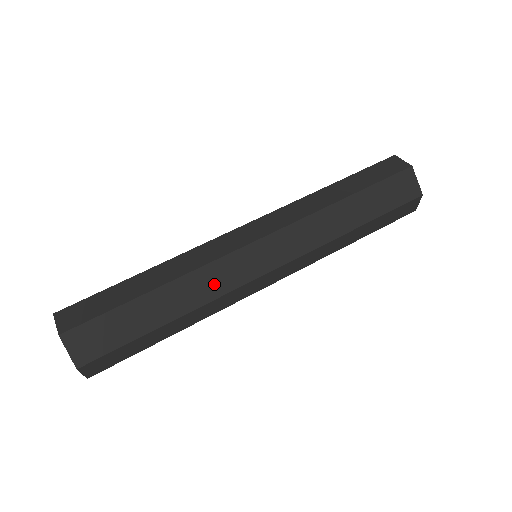
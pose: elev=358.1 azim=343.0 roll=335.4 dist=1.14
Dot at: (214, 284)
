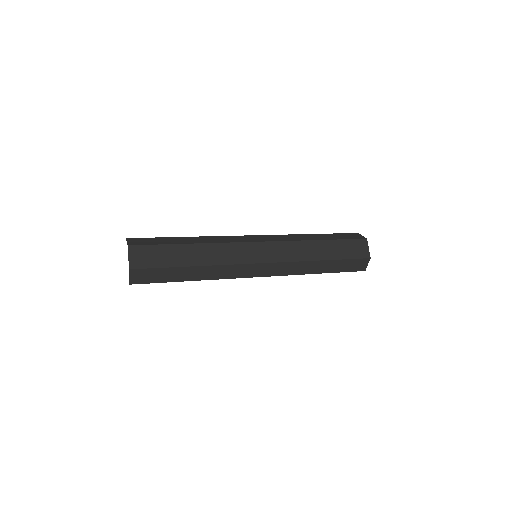
Dot at: (227, 256)
